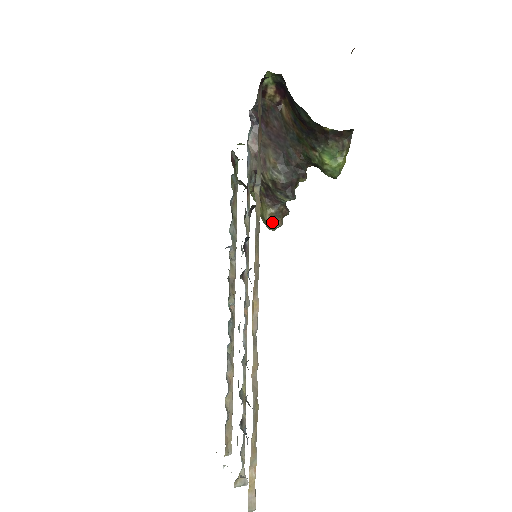
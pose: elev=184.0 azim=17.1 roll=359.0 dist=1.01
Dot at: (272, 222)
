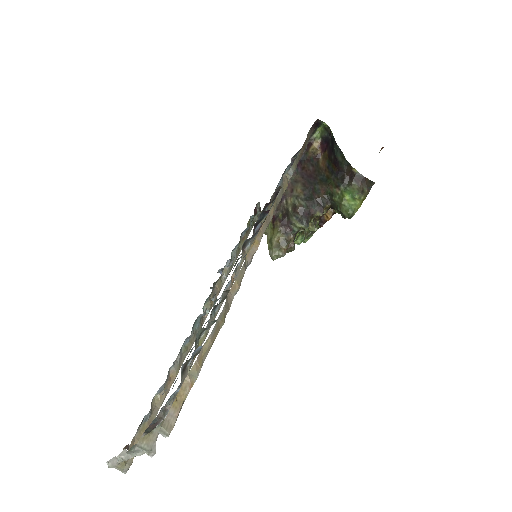
Dot at: (277, 248)
